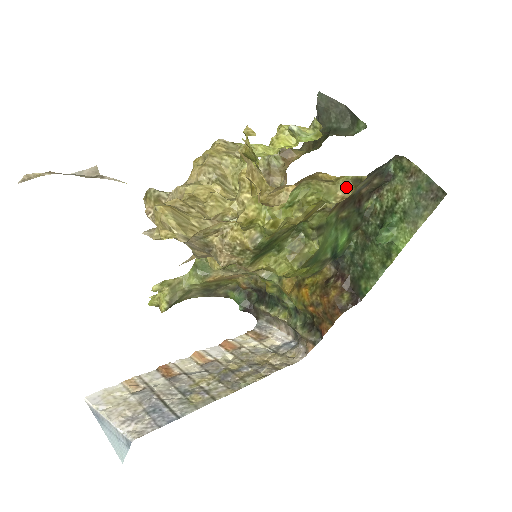
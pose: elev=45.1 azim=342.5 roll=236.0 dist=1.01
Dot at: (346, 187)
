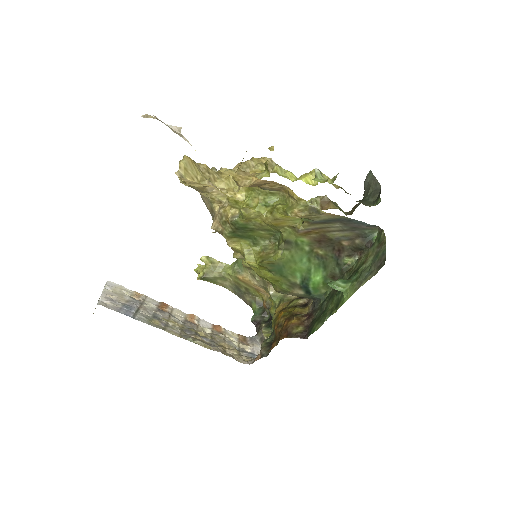
Dot at: (303, 208)
